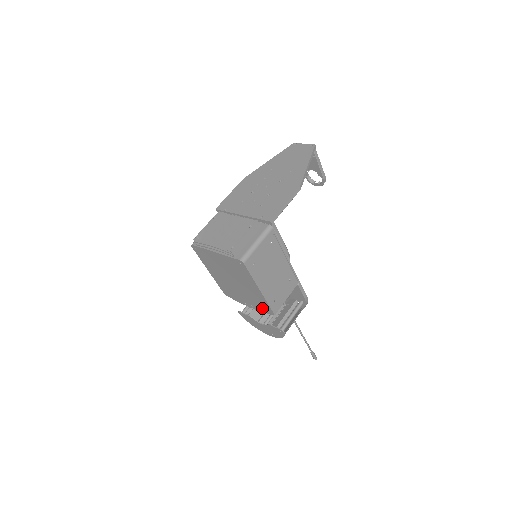
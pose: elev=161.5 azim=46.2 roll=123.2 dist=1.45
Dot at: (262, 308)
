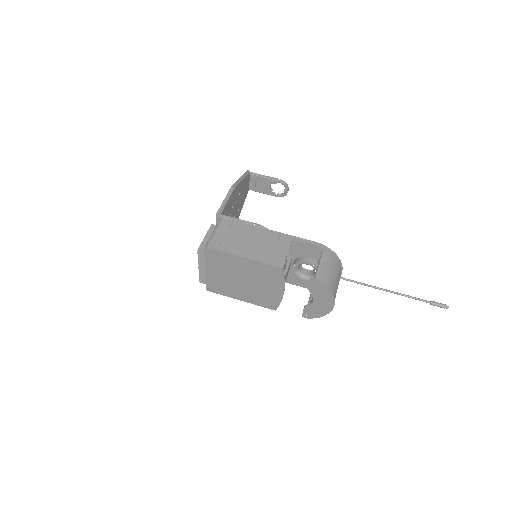
Dot at: (277, 277)
